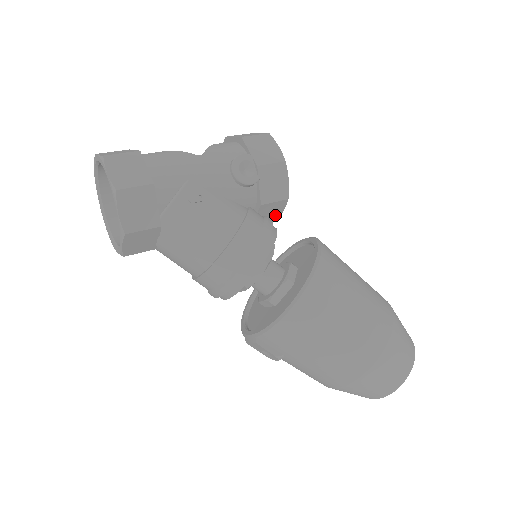
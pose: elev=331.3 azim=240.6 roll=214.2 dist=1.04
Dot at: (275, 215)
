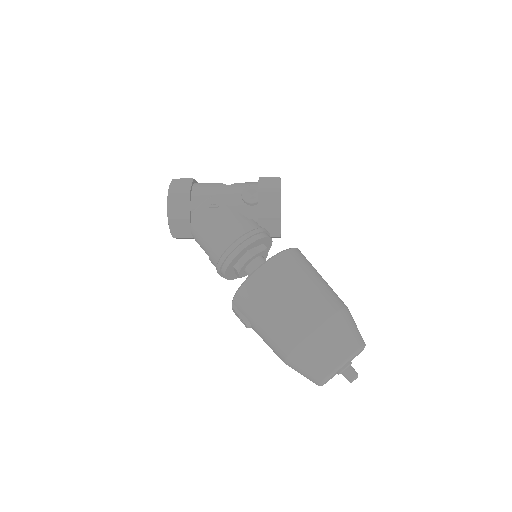
Dot at: (276, 231)
